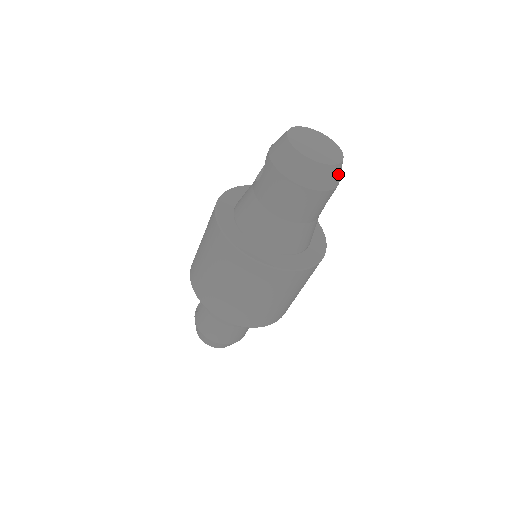
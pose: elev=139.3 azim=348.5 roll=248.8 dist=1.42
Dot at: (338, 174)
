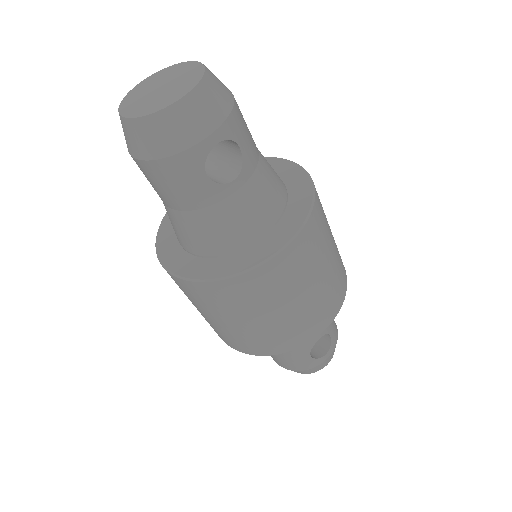
Dot at: (178, 126)
